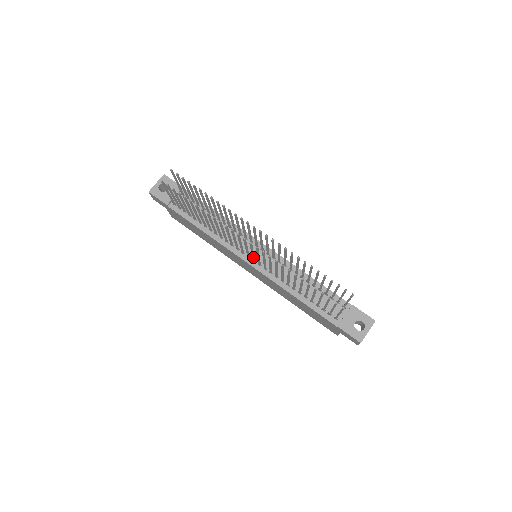
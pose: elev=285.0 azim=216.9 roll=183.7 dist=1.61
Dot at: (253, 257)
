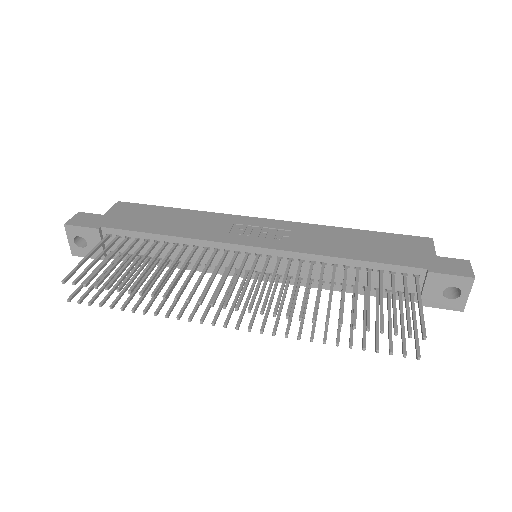
Dot at: (253, 287)
